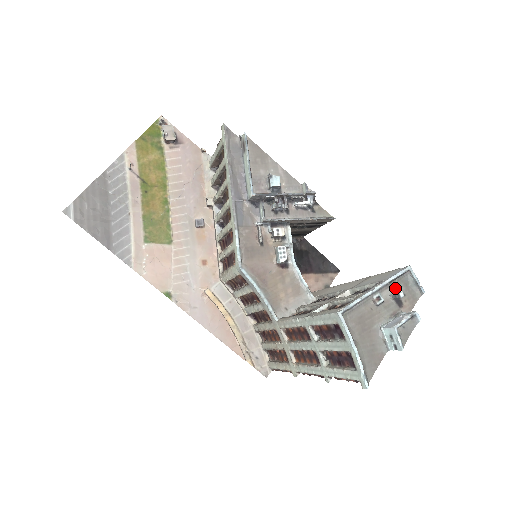
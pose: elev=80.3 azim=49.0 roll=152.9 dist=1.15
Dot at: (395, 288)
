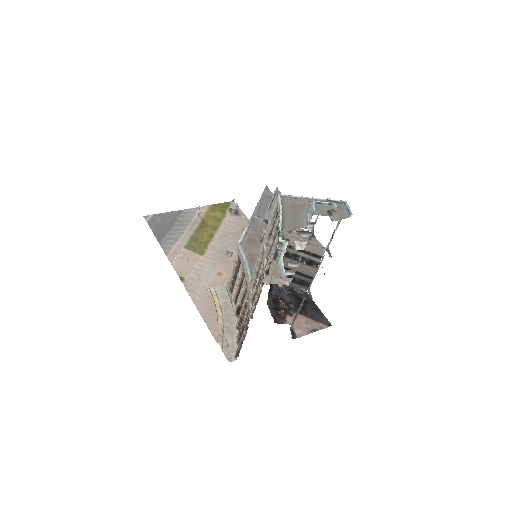
Dot at: occluded
